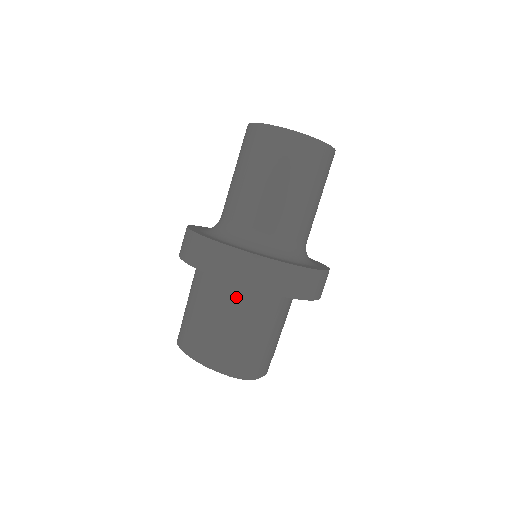
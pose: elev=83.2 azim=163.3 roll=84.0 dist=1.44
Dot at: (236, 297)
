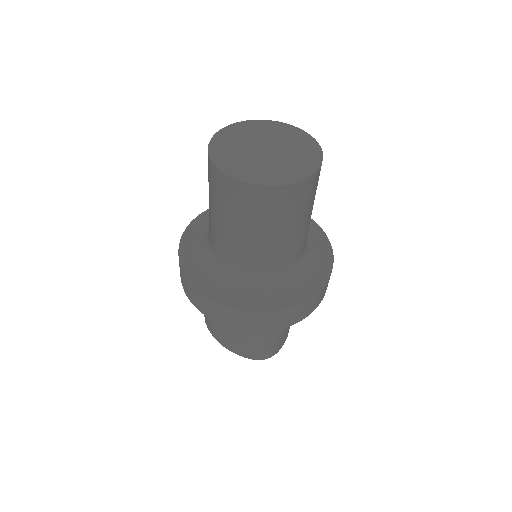
Dot at: occluded
